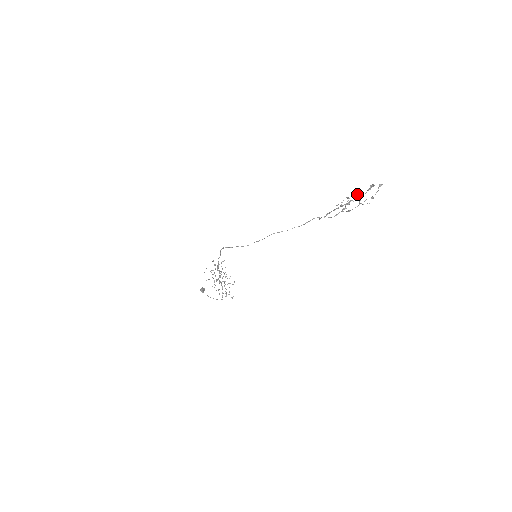
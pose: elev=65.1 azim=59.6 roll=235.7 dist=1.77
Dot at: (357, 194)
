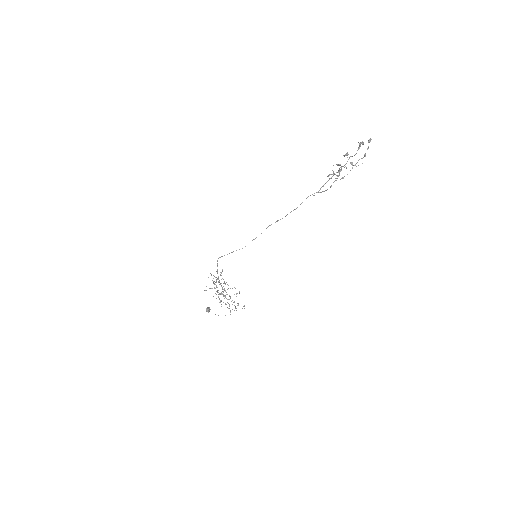
Dot at: (347, 157)
